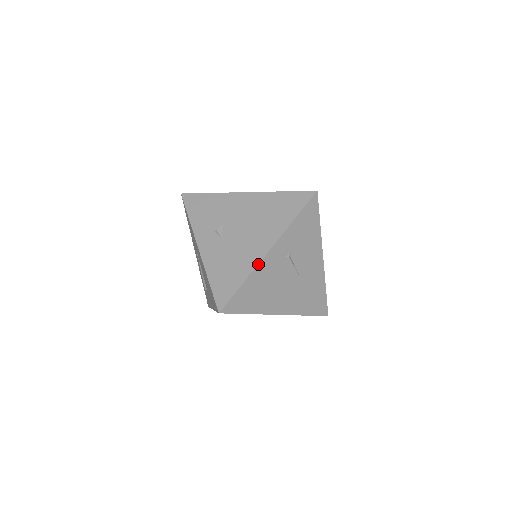
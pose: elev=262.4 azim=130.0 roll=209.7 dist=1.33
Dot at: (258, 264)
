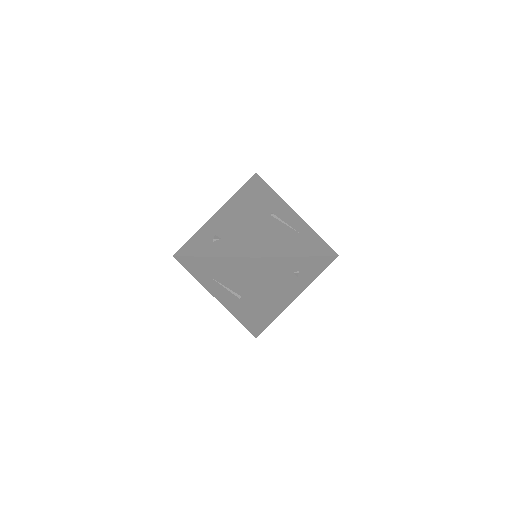
Dot at: (256, 221)
